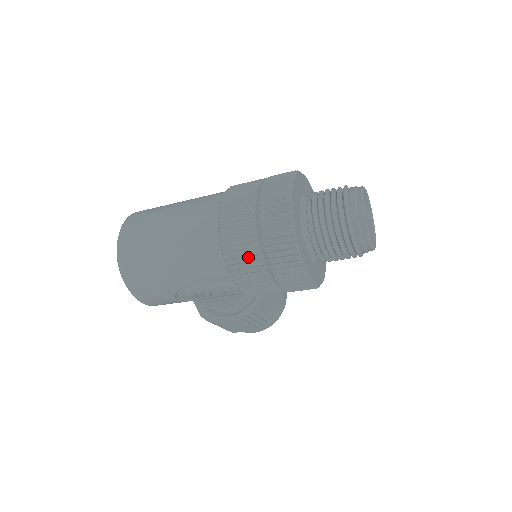
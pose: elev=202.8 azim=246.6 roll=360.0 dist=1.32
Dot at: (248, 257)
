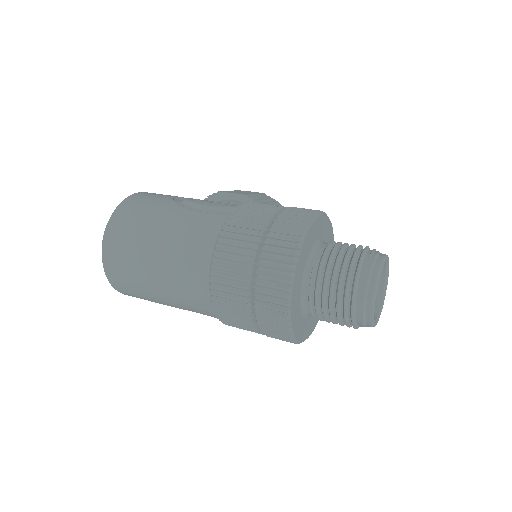
Dot at: (240, 321)
